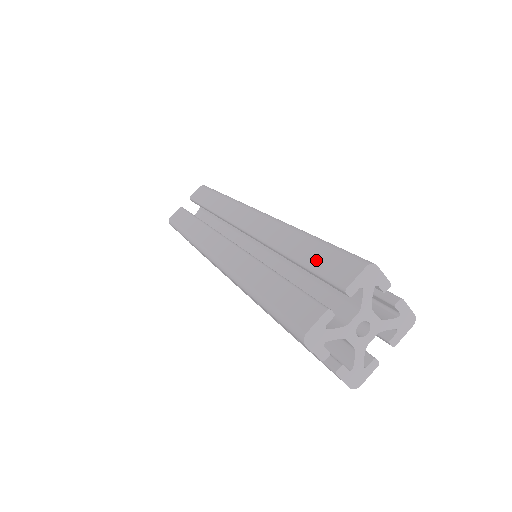
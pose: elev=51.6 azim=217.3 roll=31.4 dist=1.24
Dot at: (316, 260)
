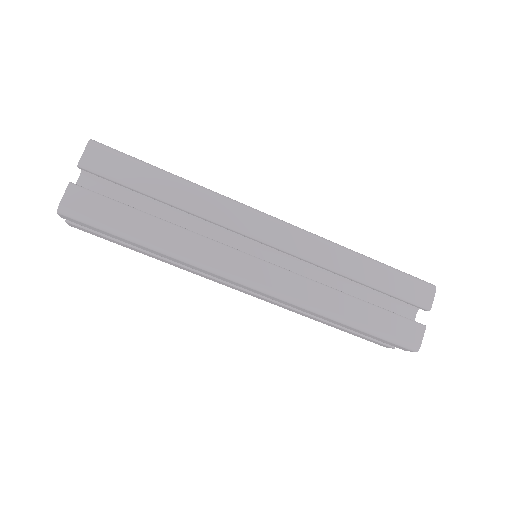
Dot at: (394, 286)
